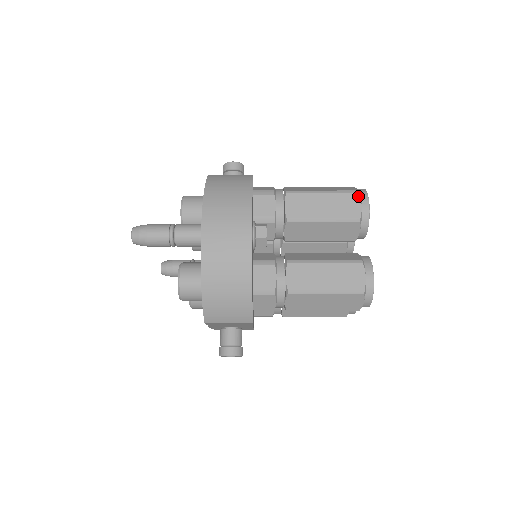
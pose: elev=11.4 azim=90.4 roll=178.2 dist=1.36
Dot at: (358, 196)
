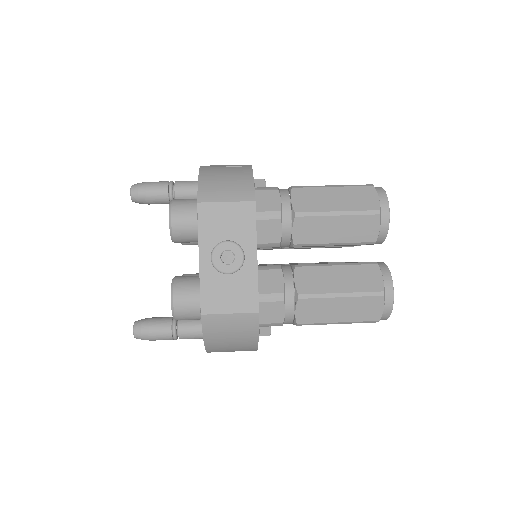
Dot at: occluded
